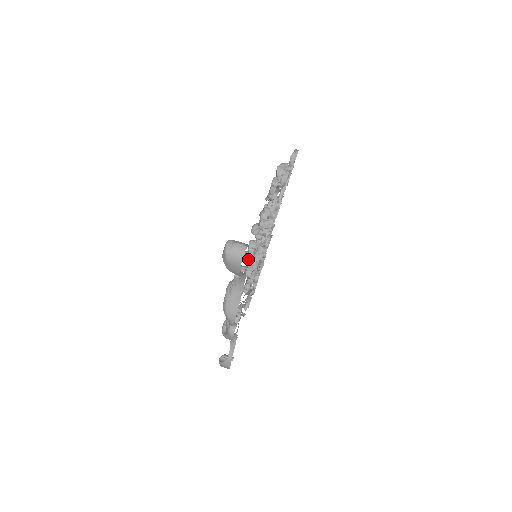
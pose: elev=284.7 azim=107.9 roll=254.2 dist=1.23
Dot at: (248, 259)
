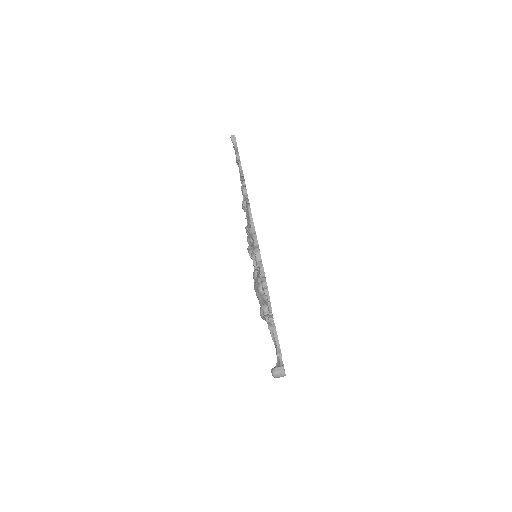
Dot at: occluded
